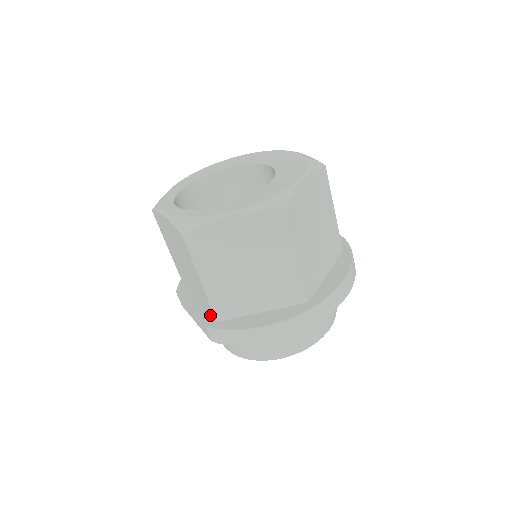
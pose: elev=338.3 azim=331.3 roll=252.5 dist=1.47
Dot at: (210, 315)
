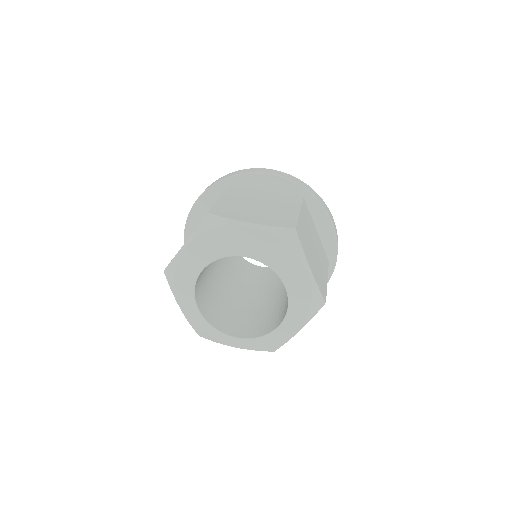
Dot at: occluded
